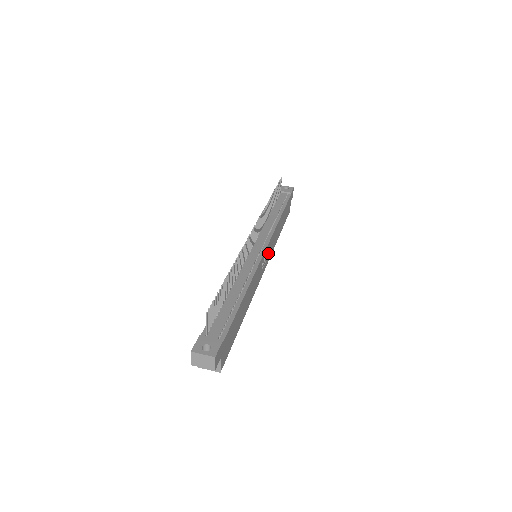
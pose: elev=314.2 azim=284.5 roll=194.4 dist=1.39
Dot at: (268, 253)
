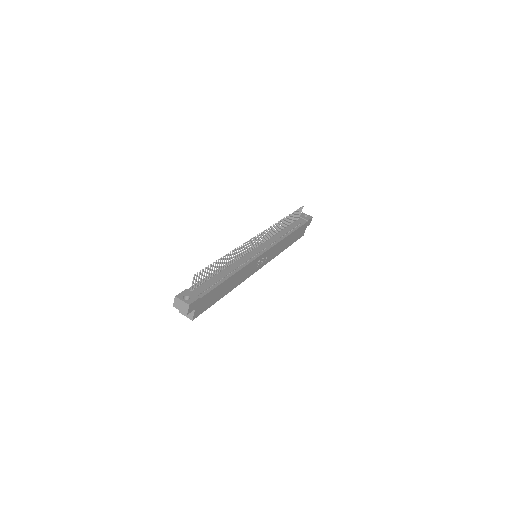
Dot at: (267, 257)
